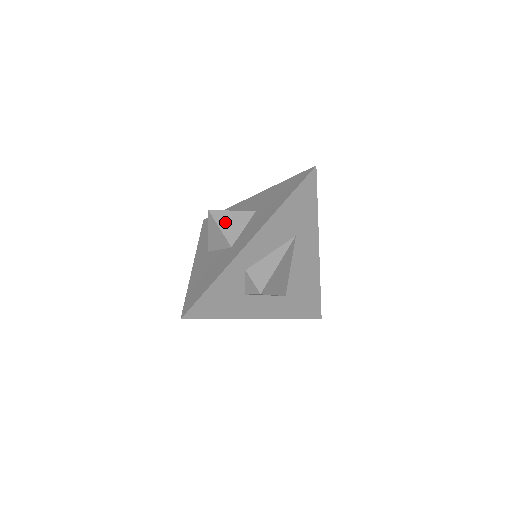
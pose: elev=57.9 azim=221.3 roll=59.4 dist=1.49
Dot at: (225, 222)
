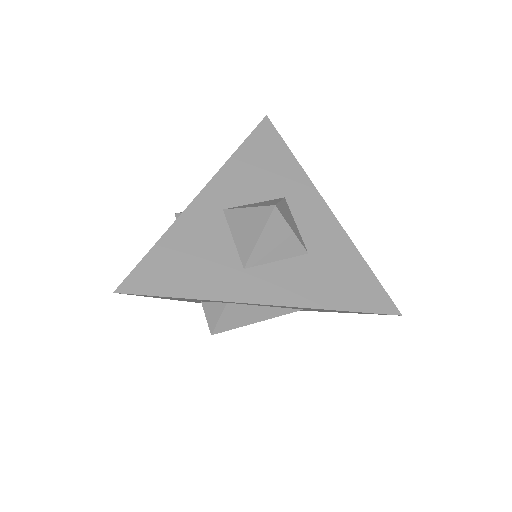
Dot at: (272, 236)
